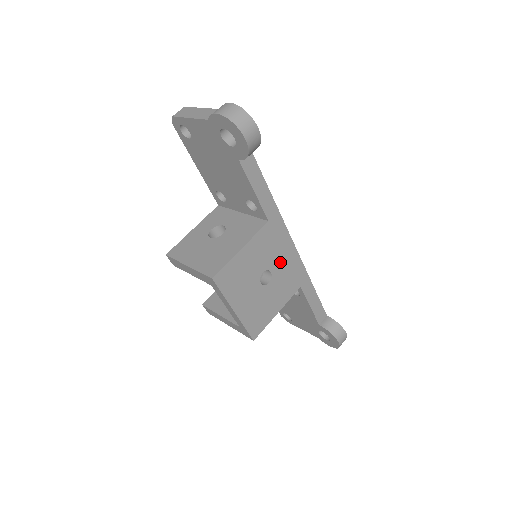
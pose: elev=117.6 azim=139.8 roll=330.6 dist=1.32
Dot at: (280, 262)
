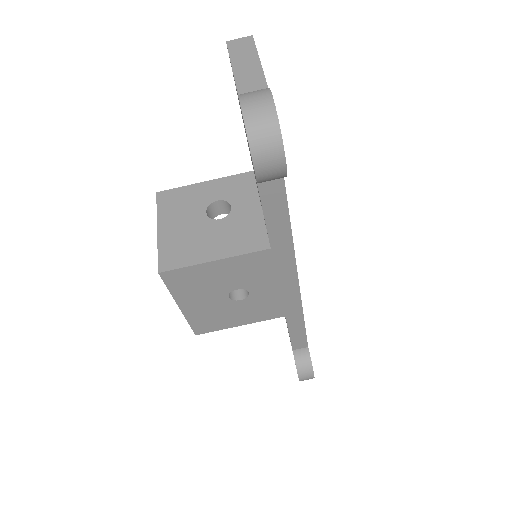
Dot at: (268, 288)
